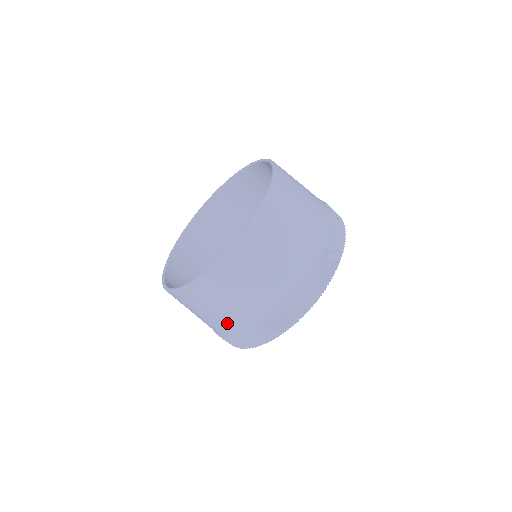
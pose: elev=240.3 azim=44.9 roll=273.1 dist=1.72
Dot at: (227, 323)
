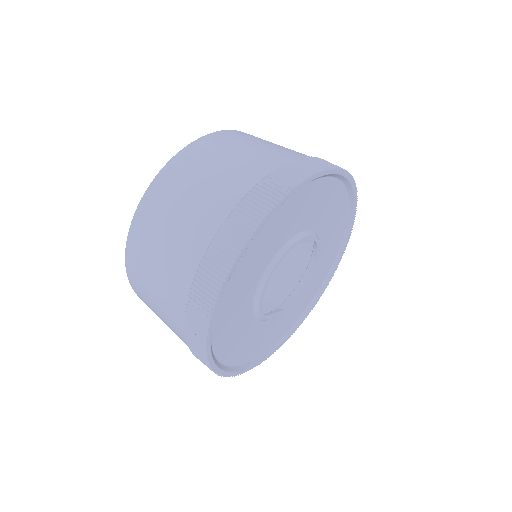
Dot at: (195, 224)
